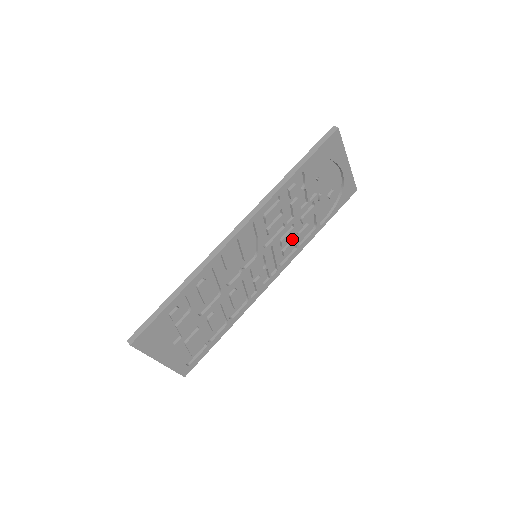
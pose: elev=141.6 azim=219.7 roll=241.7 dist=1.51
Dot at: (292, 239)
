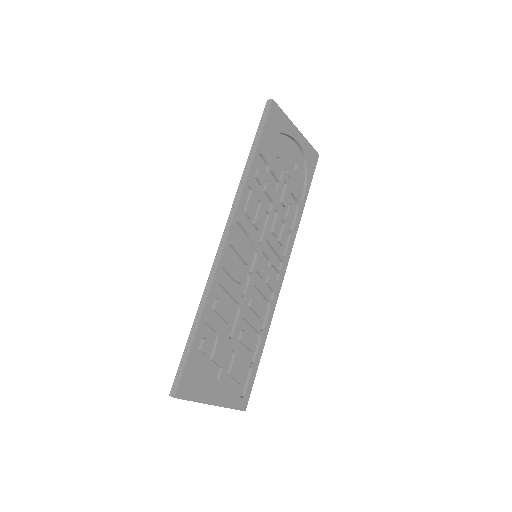
Dot at: (282, 226)
